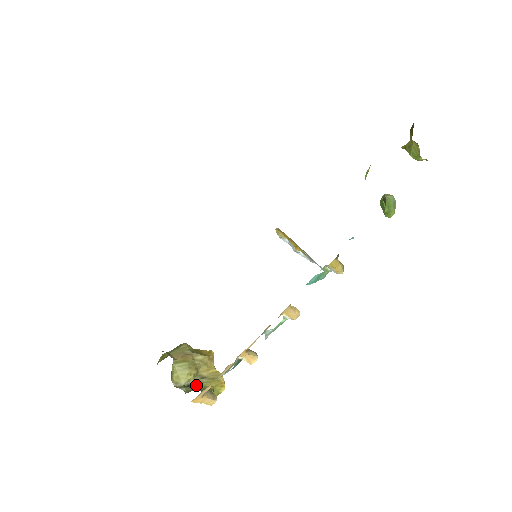
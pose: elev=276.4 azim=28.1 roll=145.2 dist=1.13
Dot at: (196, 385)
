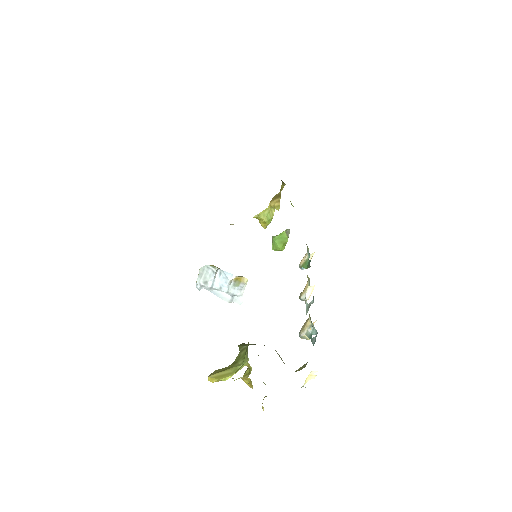
Dot at: occluded
